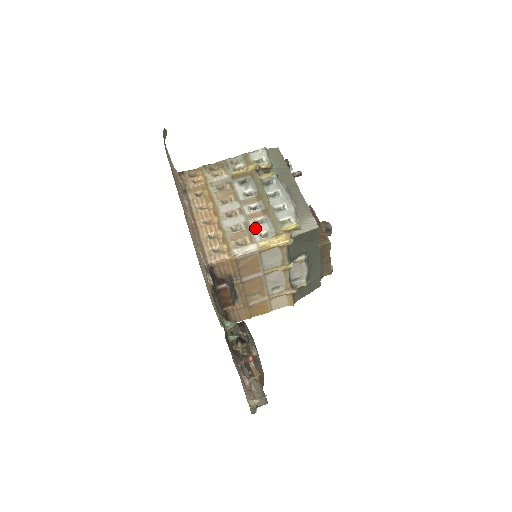
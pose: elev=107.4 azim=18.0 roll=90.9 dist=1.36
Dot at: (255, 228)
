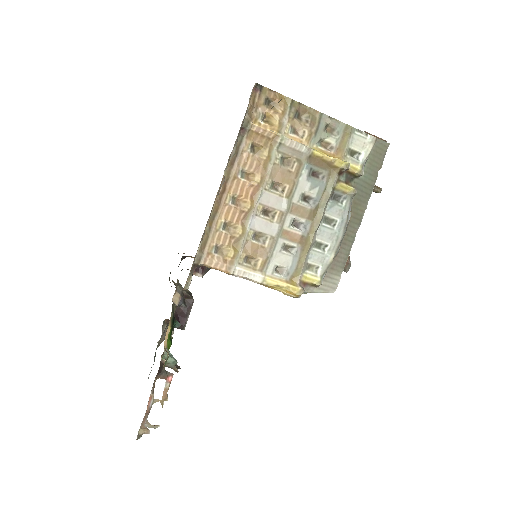
Dot at: (278, 254)
